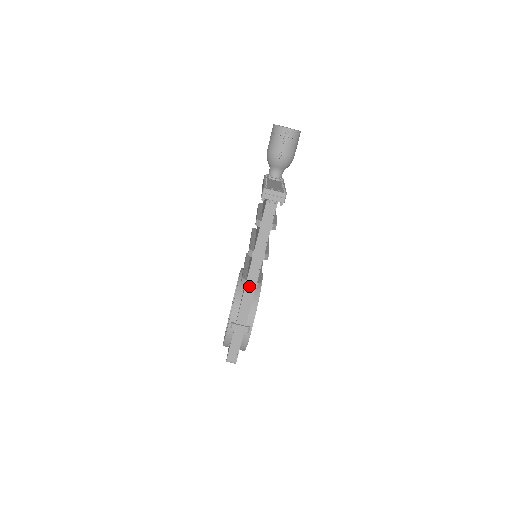
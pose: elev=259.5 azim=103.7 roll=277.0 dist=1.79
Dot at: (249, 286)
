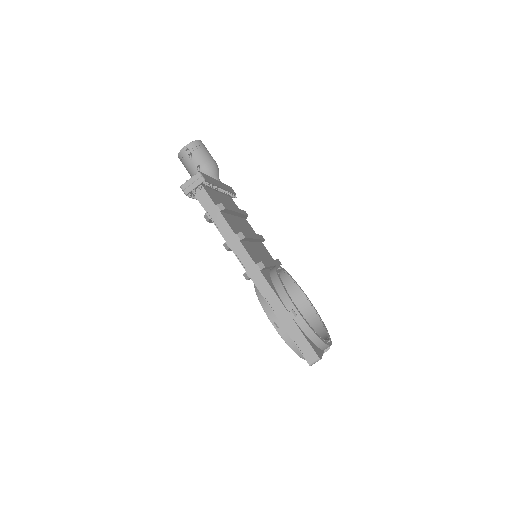
Dot at: (253, 274)
